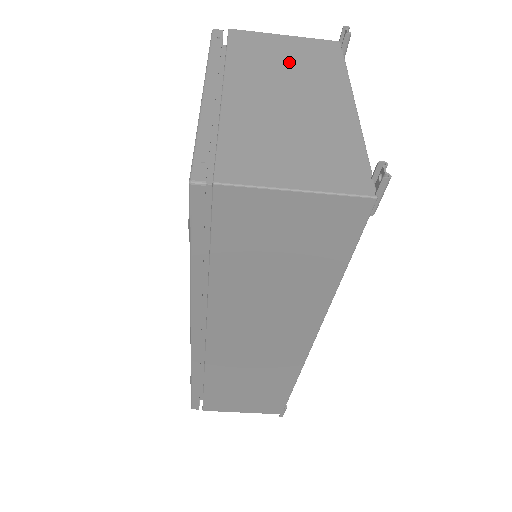
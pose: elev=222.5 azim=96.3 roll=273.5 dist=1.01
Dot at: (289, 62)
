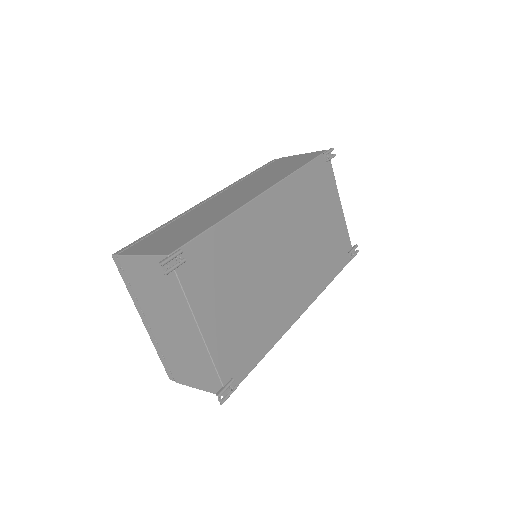
Dot at: (157, 291)
